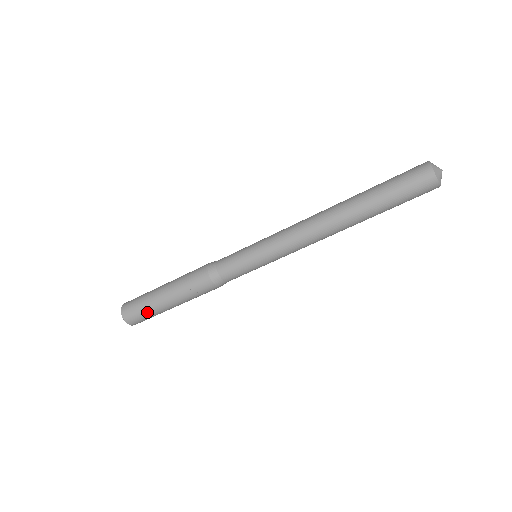
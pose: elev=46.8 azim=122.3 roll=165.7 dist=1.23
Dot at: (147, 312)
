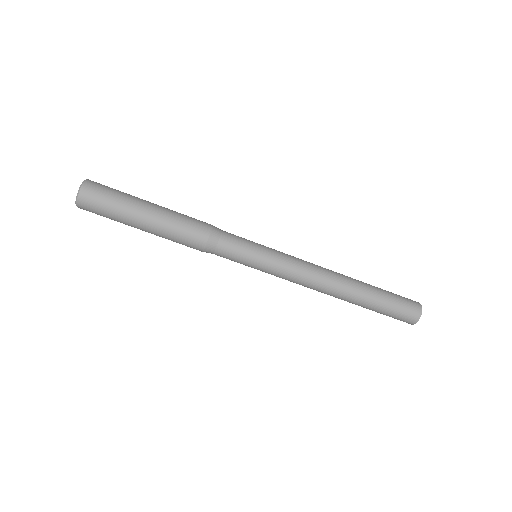
Dot at: (114, 207)
